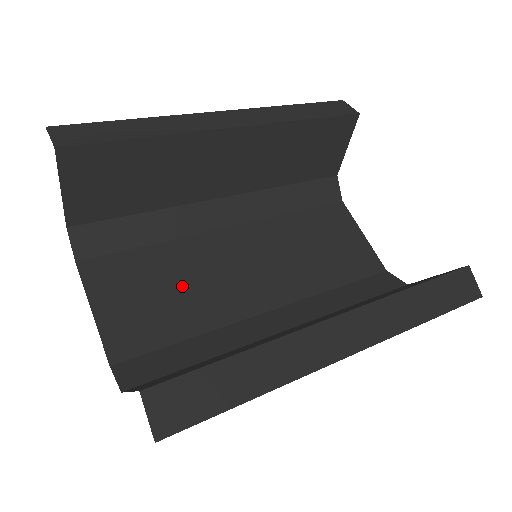
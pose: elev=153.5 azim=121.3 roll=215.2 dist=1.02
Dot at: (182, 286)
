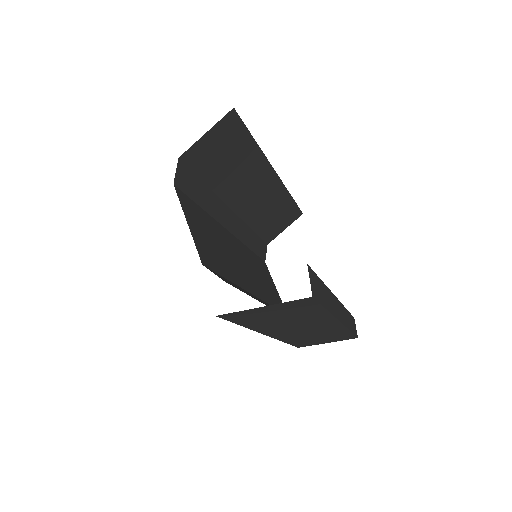
Dot at: (220, 247)
